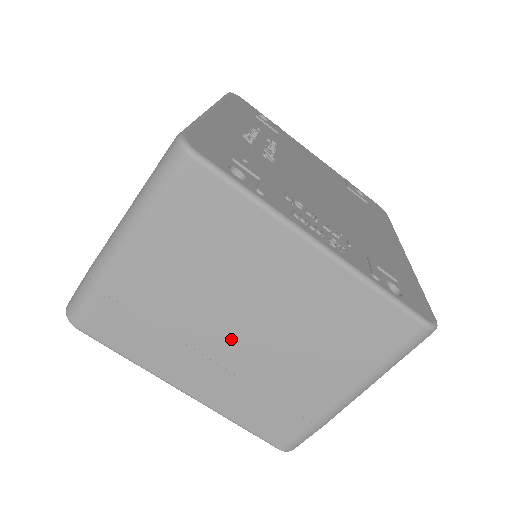
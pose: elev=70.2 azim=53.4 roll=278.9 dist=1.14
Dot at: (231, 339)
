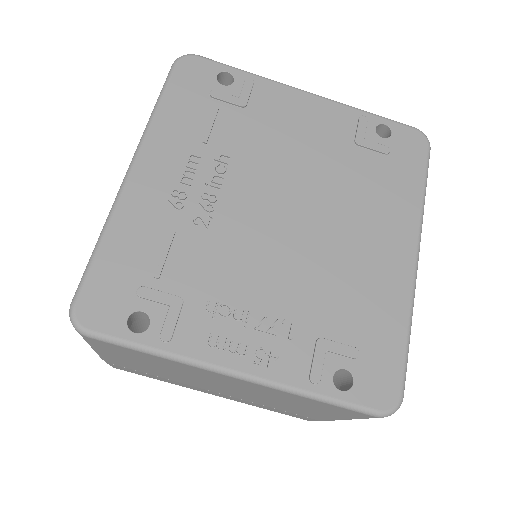
Dot at: (218, 390)
